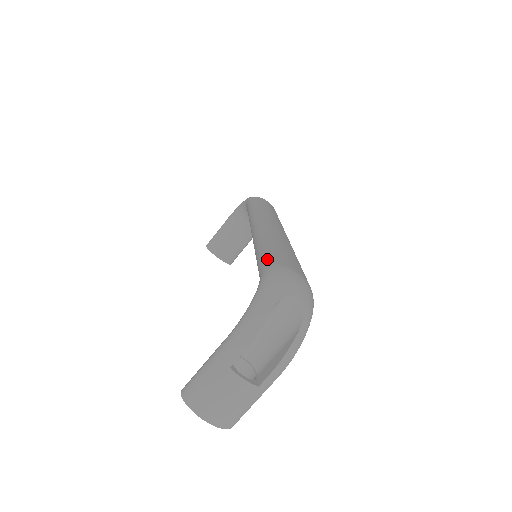
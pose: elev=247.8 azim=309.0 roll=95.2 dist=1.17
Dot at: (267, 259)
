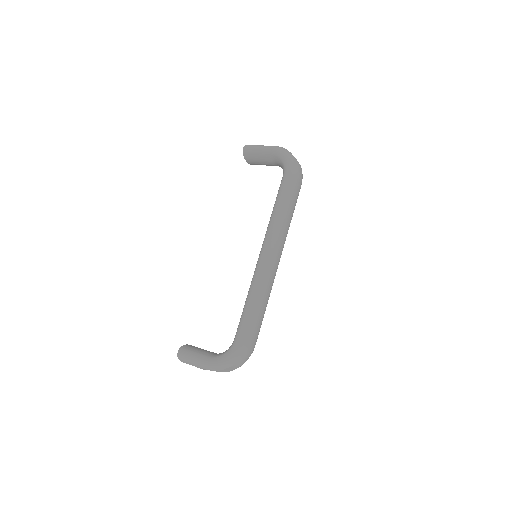
Dot at: (244, 332)
